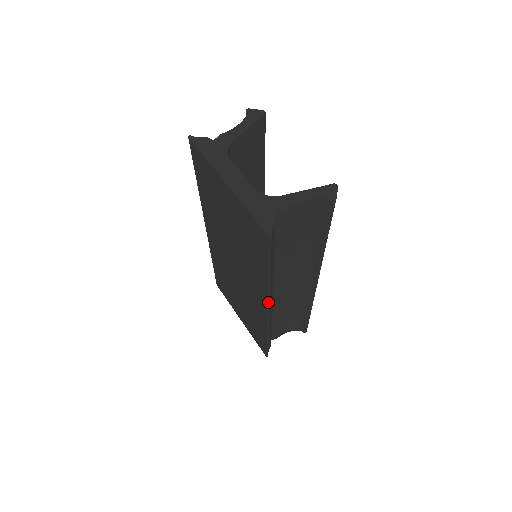
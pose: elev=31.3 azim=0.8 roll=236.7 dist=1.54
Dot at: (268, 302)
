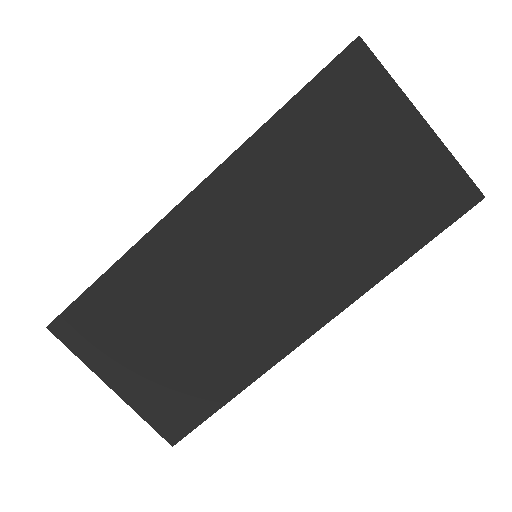
Dot at: (344, 309)
